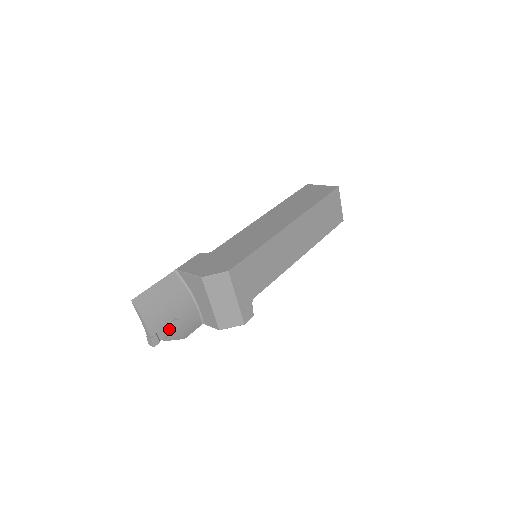
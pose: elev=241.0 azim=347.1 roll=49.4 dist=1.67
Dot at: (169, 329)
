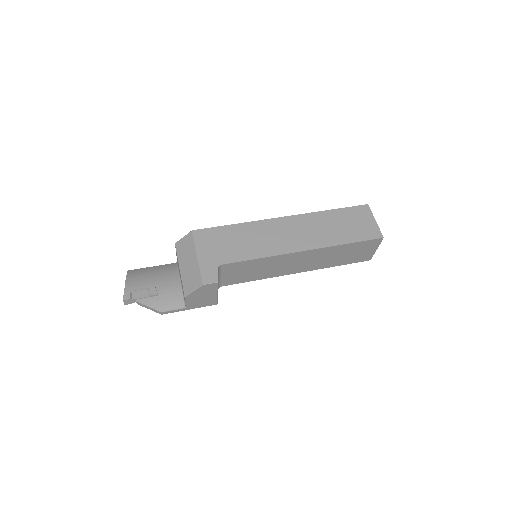
Dot at: (145, 294)
